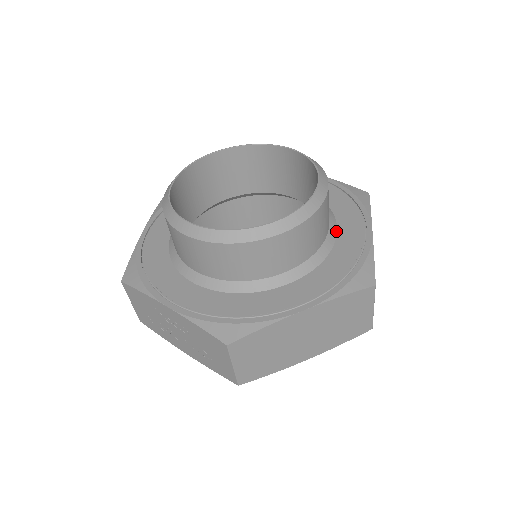
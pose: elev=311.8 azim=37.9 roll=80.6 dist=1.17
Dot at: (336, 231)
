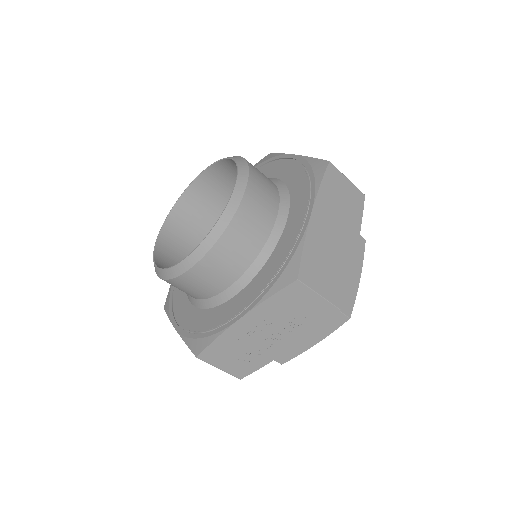
Dot at: (276, 179)
